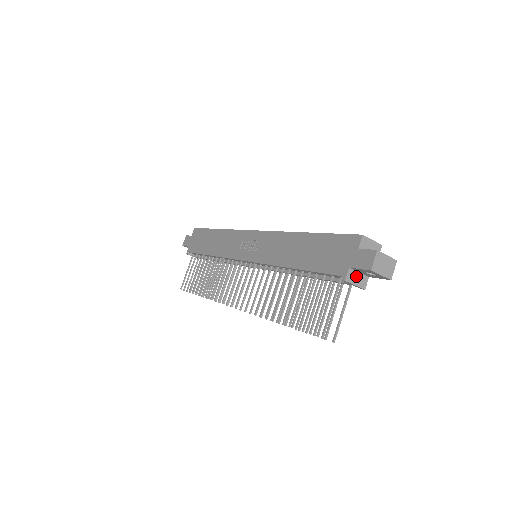
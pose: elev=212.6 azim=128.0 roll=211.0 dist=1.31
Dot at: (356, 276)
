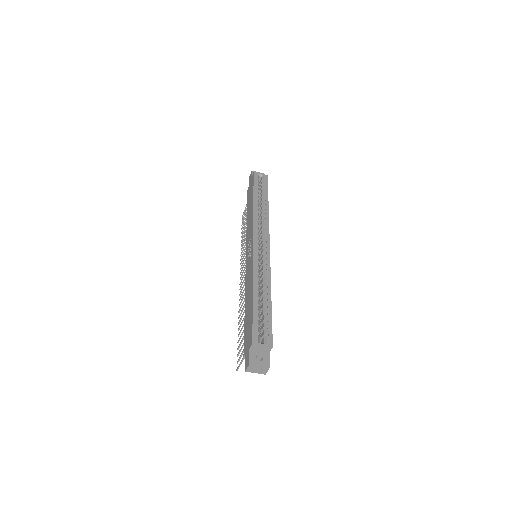
Dot at: occluded
